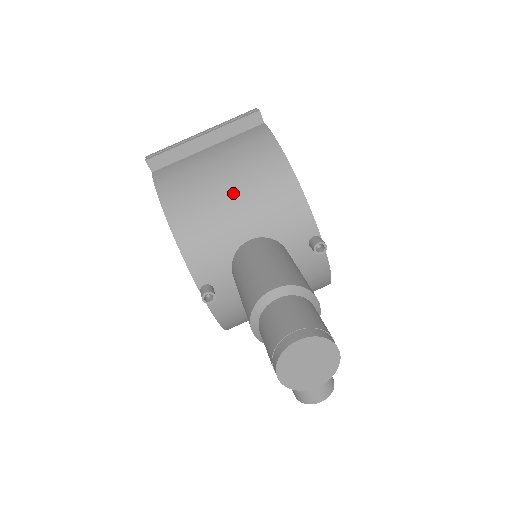
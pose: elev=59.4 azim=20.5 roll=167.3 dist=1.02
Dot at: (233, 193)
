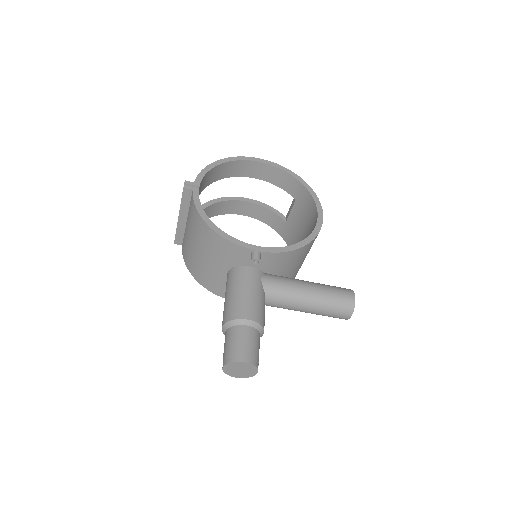
Dot at: (203, 254)
